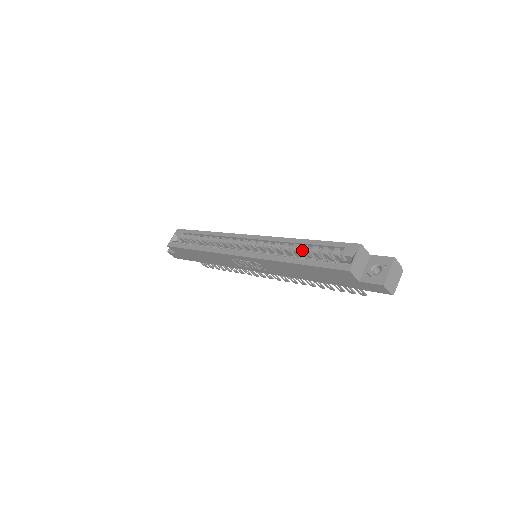
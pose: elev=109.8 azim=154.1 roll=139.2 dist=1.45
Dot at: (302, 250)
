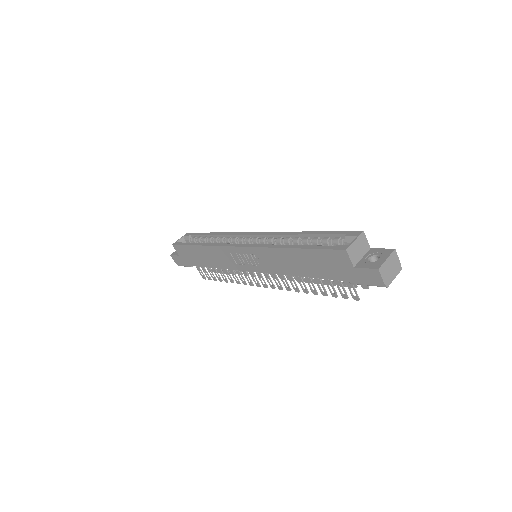
Dot at: (303, 241)
